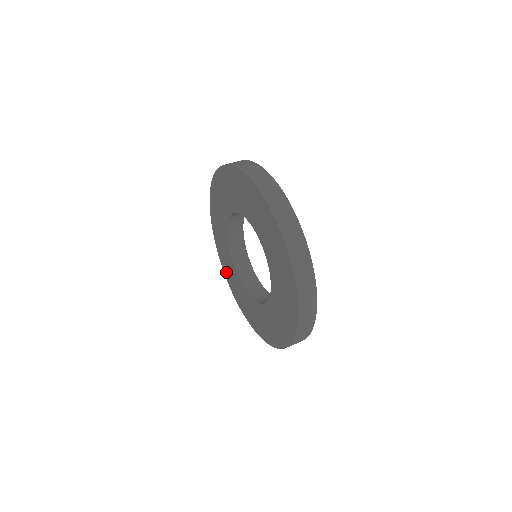
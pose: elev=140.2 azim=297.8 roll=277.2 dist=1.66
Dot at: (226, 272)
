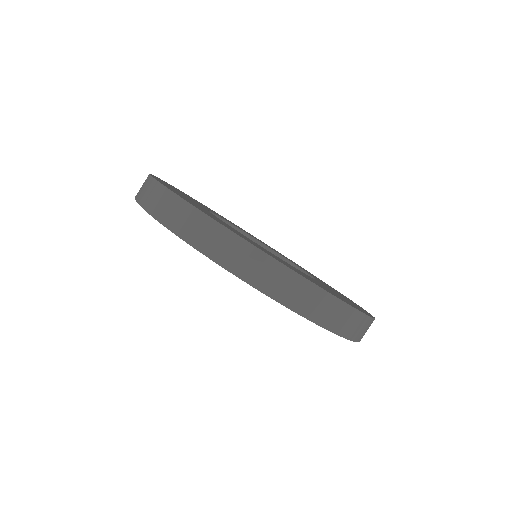
Dot at: occluded
